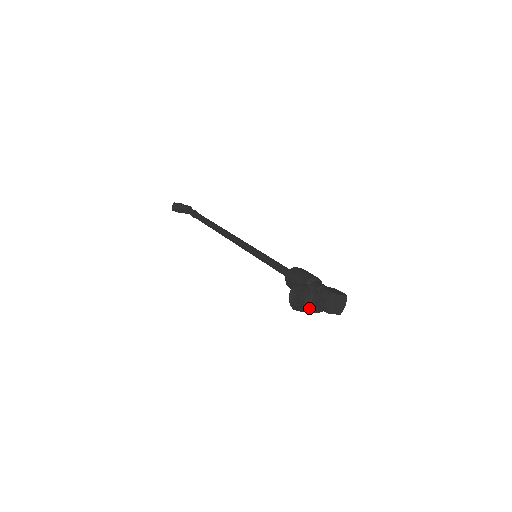
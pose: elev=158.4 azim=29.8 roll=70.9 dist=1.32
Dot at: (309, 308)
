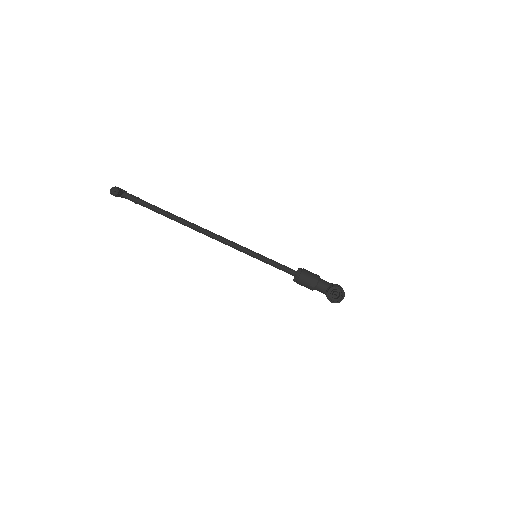
Dot at: occluded
